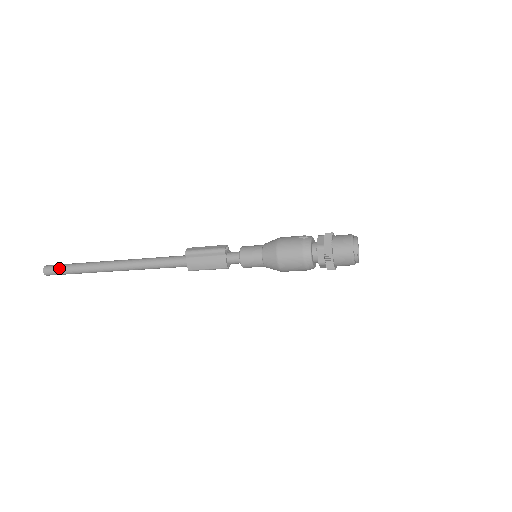
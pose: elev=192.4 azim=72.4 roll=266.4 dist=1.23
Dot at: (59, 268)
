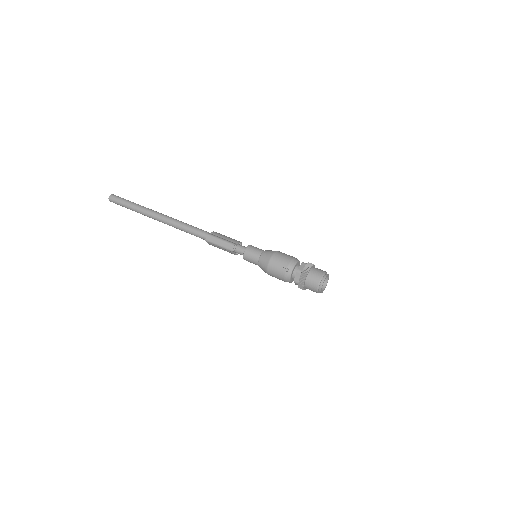
Dot at: (120, 205)
